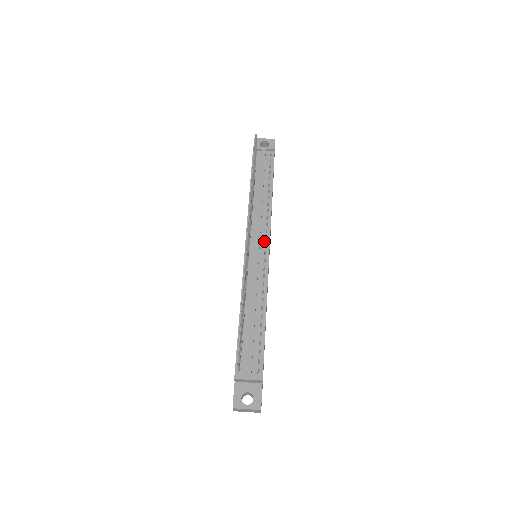
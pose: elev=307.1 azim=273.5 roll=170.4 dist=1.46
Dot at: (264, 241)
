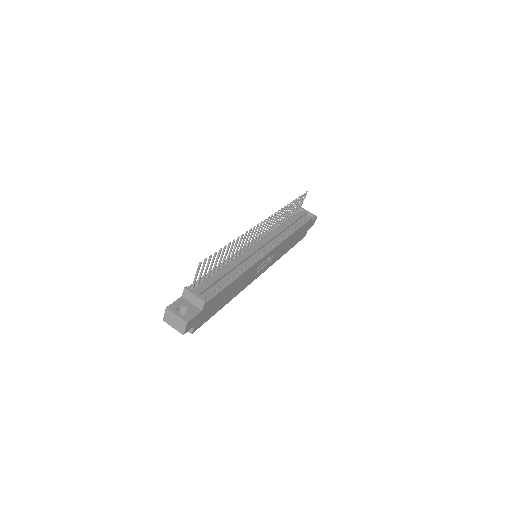
Dot at: (269, 246)
